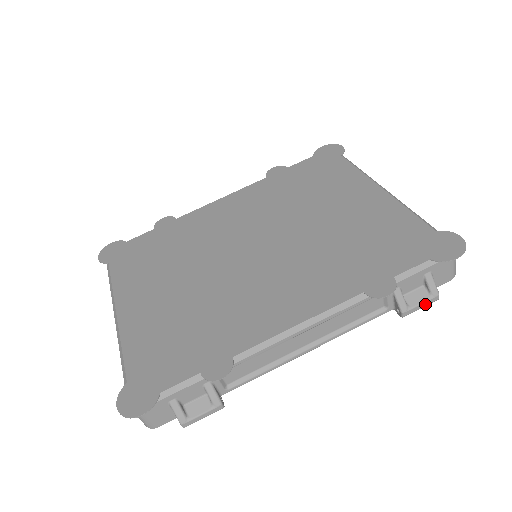
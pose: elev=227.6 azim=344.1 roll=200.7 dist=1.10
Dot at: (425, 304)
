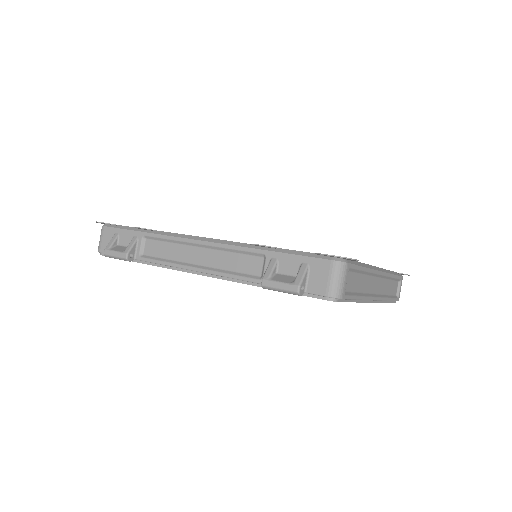
Dot at: (284, 286)
